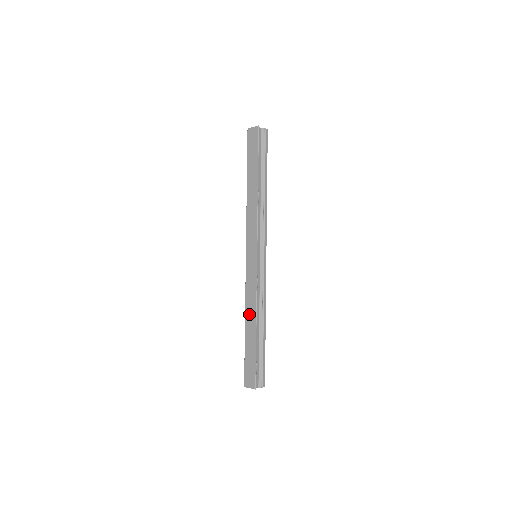
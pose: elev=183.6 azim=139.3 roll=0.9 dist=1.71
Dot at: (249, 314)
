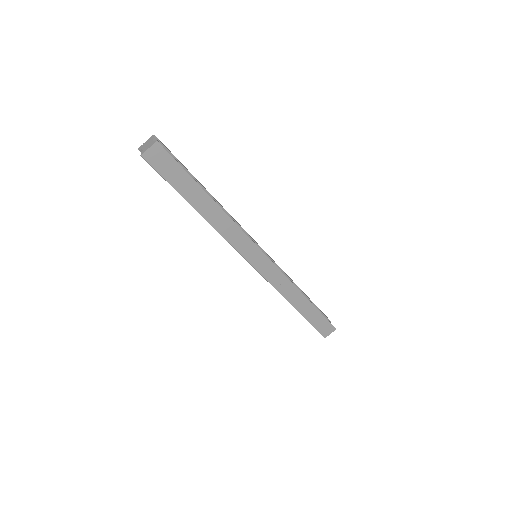
Dot at: (293, 298)
